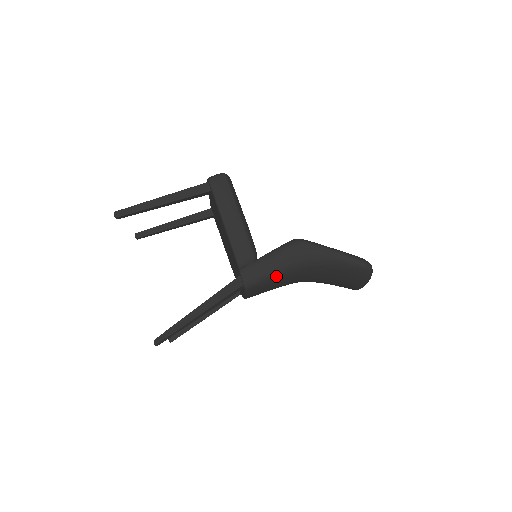
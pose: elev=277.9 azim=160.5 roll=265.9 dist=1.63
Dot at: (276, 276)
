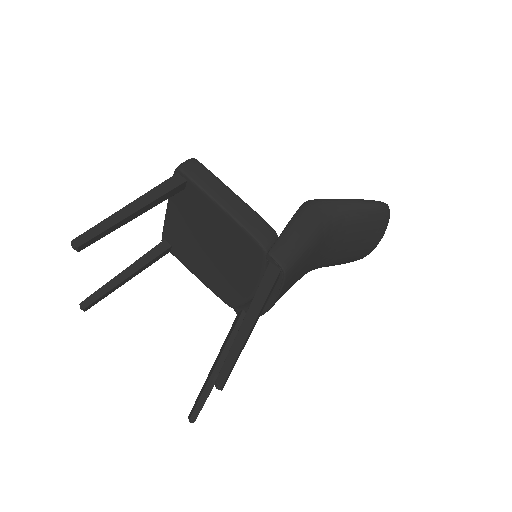
Dot at: (308, 247)
